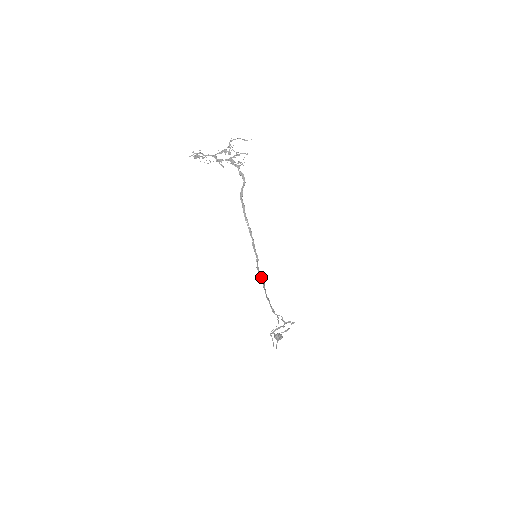
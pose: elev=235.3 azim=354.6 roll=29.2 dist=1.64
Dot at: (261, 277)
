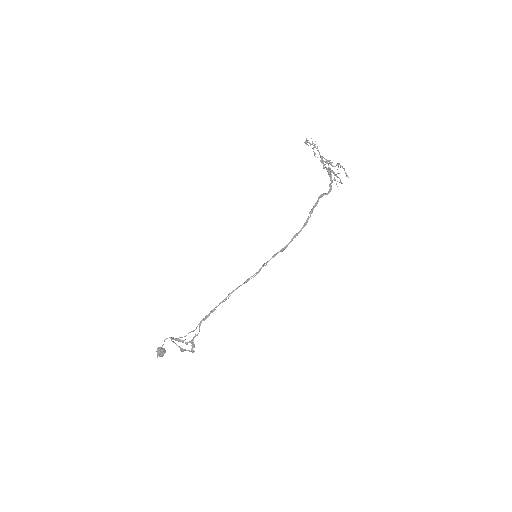
Dot at: occluded
